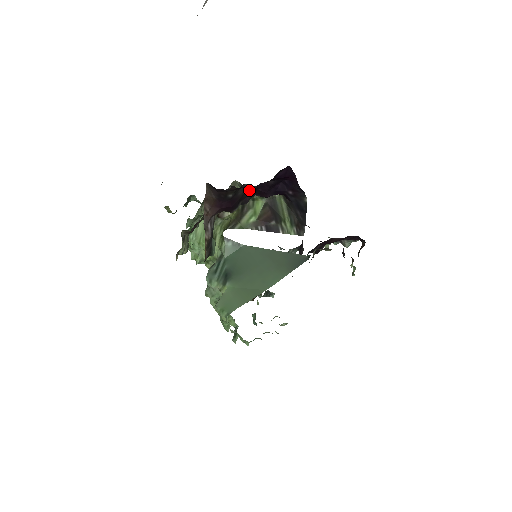
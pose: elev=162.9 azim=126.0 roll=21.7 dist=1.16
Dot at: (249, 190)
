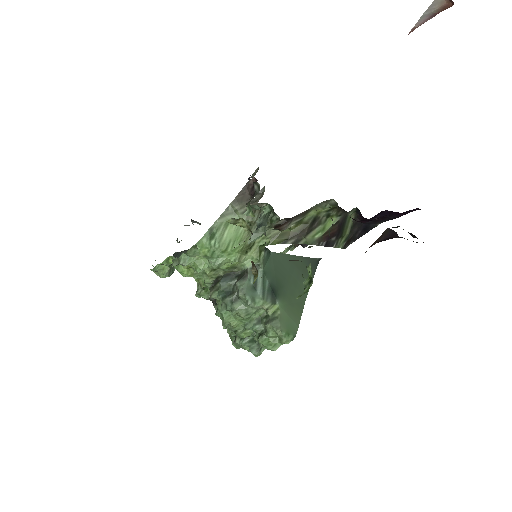
Dot at: occluded
